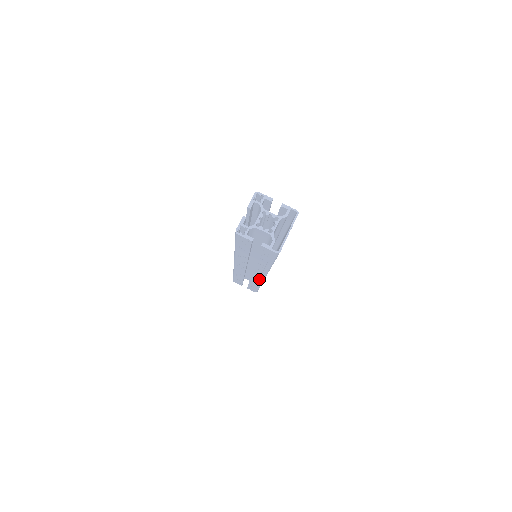
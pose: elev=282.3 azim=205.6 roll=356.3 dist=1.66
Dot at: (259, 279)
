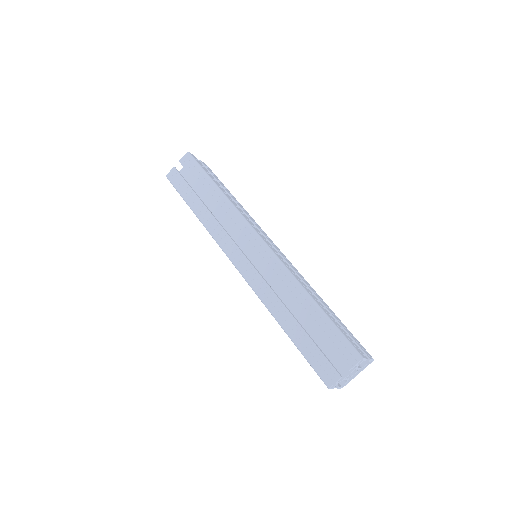
Dot at: occluded
